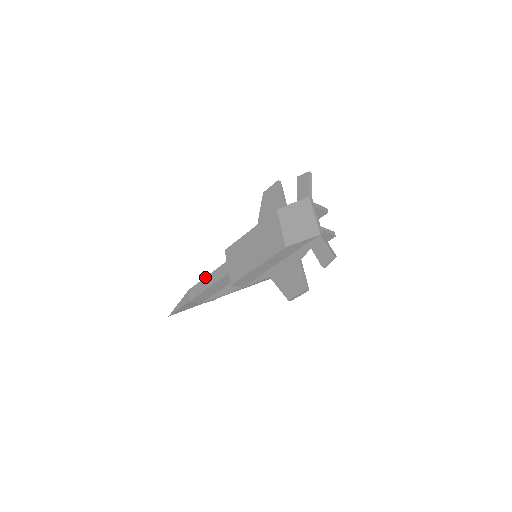
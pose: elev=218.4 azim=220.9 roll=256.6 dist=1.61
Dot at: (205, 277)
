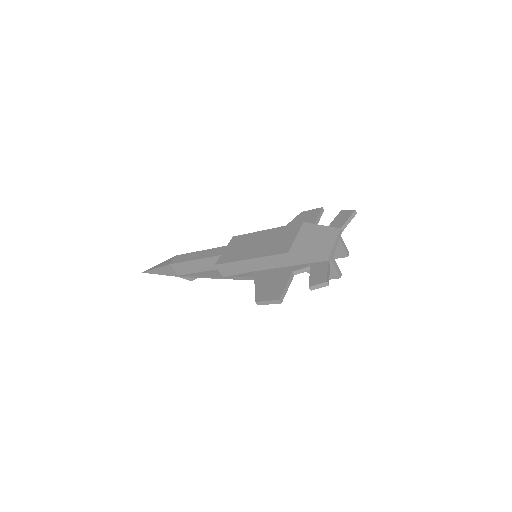
Dot at: (199, 251)
